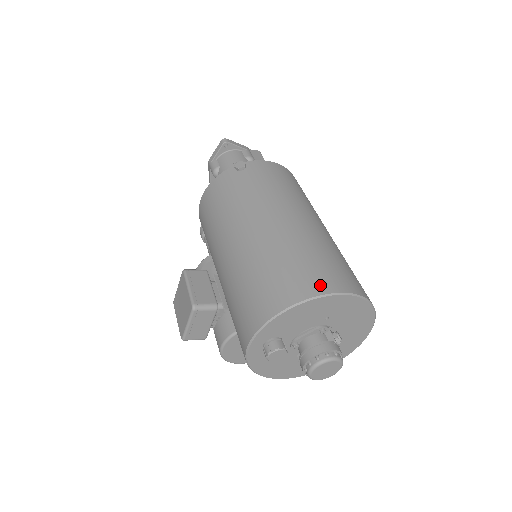
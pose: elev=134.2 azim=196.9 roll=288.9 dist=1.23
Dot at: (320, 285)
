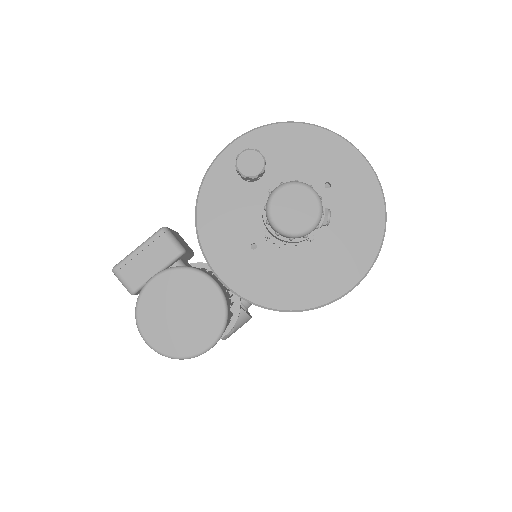
Dot at: occluded
